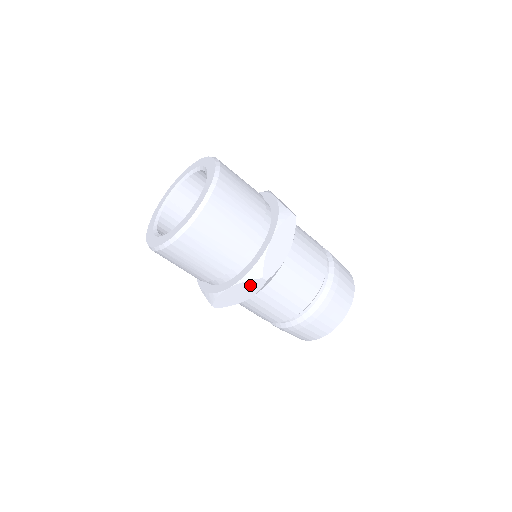
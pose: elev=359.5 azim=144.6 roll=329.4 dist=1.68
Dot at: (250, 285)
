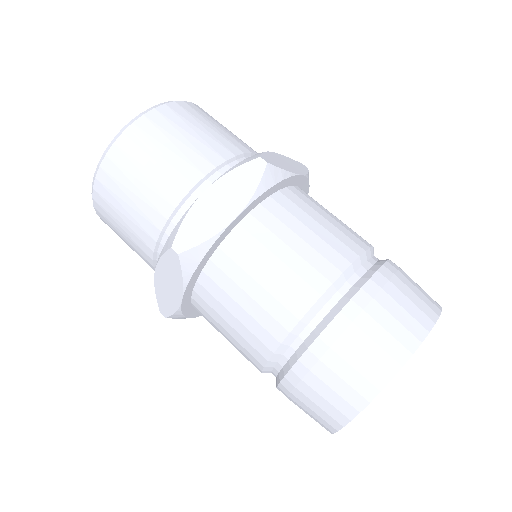
Dot at: (169, 265)
